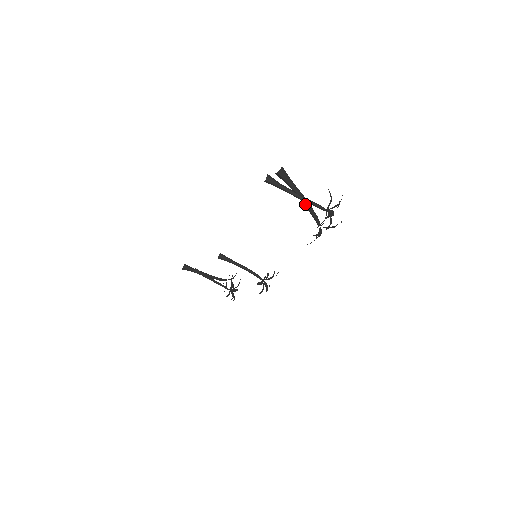
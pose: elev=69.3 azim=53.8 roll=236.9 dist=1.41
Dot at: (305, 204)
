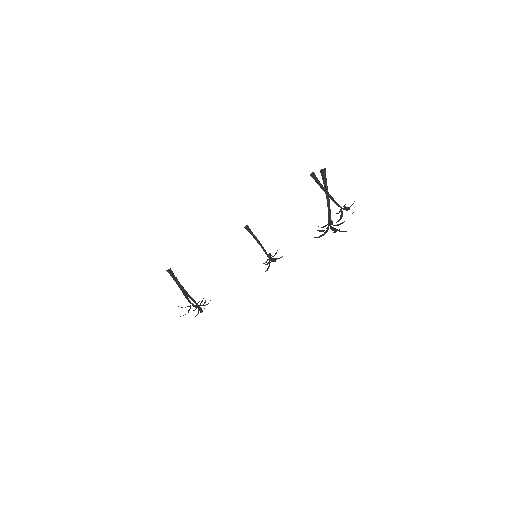
Dot at: (328, 201)
